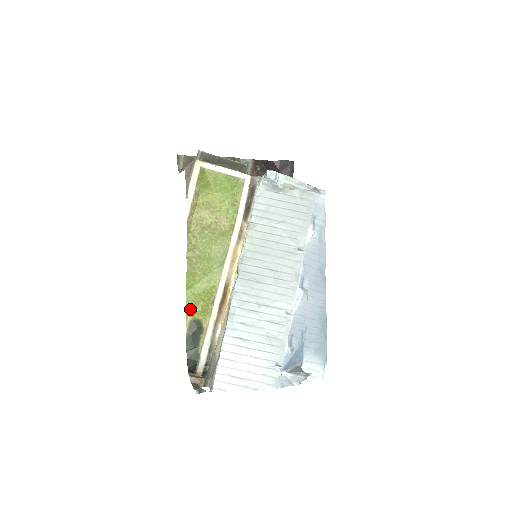
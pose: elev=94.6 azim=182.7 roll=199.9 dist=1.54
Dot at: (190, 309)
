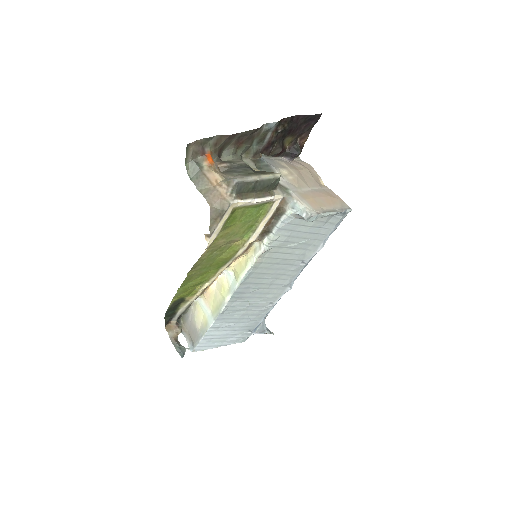
Dot at: (177, 296)
